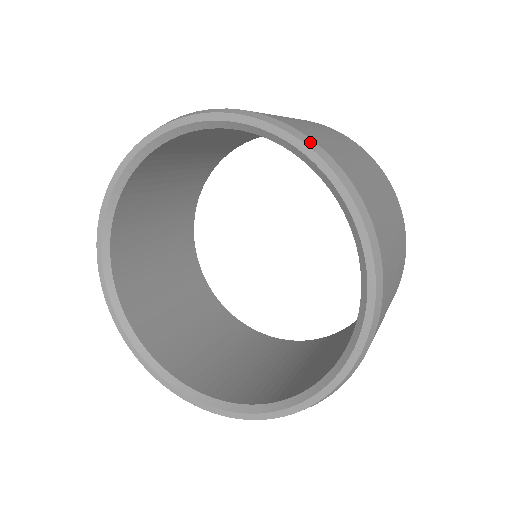
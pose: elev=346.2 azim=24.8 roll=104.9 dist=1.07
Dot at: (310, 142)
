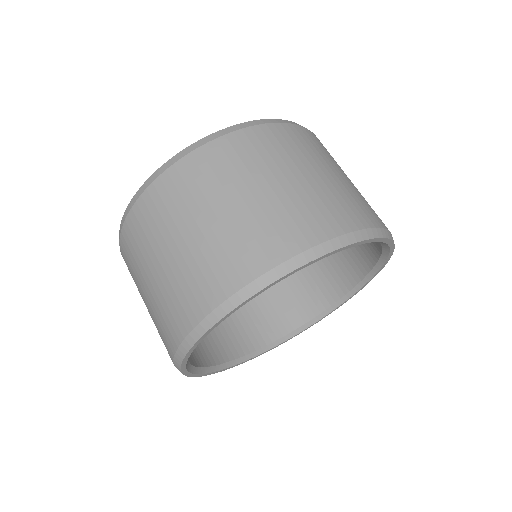
Dot at: occluded
